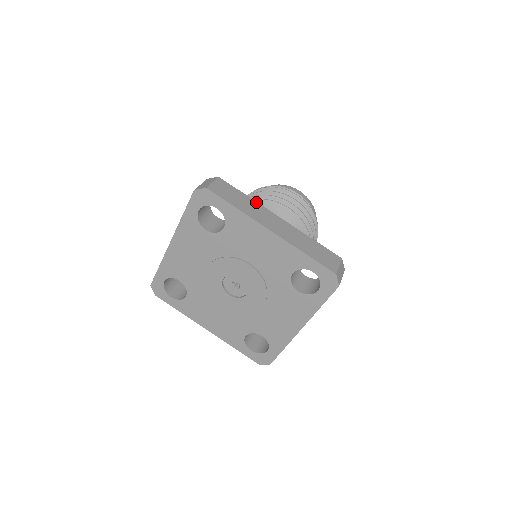
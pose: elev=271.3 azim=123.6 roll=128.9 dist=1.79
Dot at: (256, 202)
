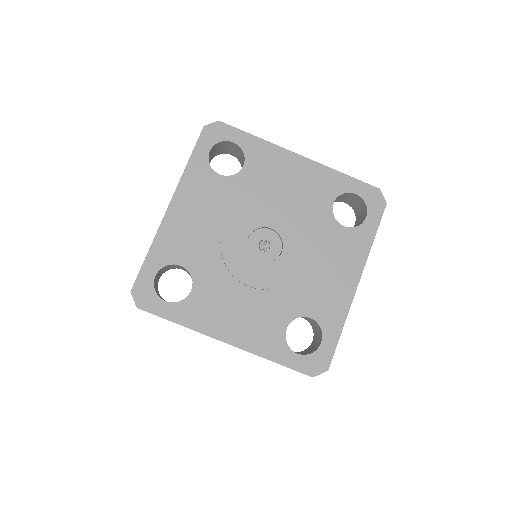
Dot at: occluded
